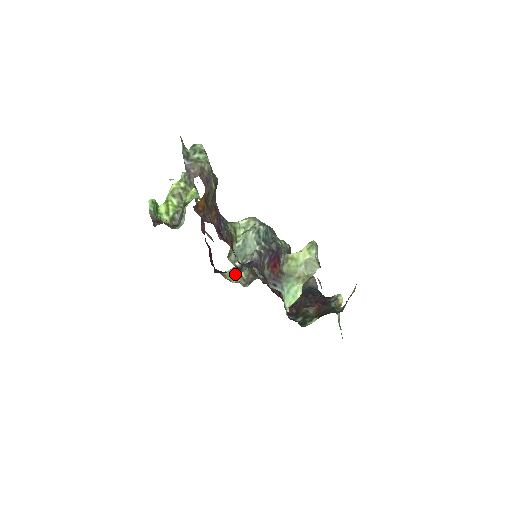
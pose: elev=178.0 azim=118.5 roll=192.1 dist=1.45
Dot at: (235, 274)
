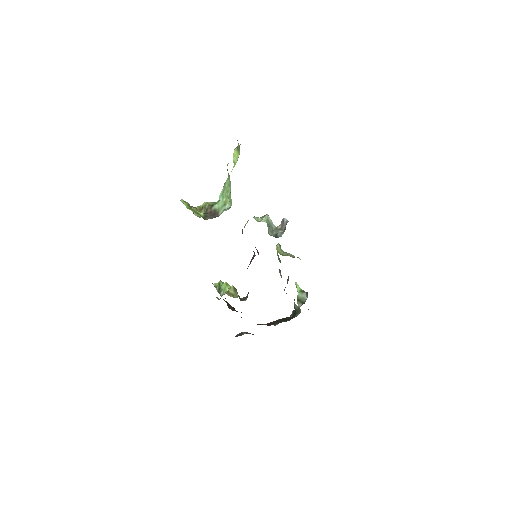
Dot at: (234, 291)
